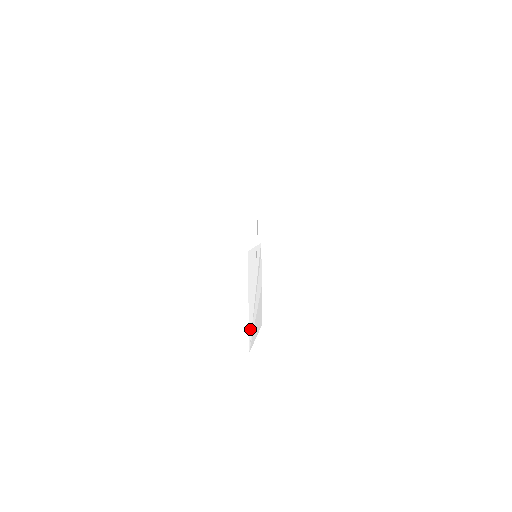
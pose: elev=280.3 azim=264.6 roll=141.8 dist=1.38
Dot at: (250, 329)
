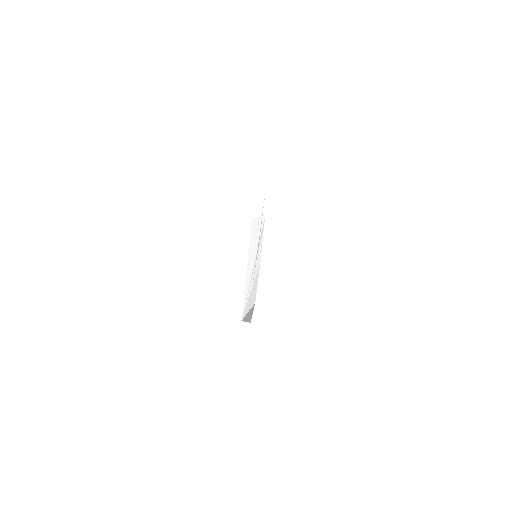
Dot at: (245, 299)
